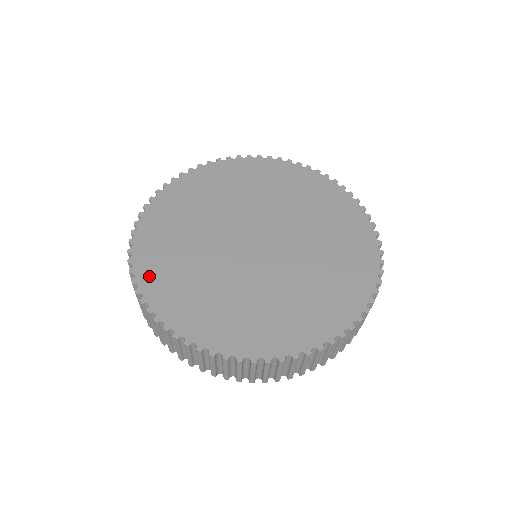
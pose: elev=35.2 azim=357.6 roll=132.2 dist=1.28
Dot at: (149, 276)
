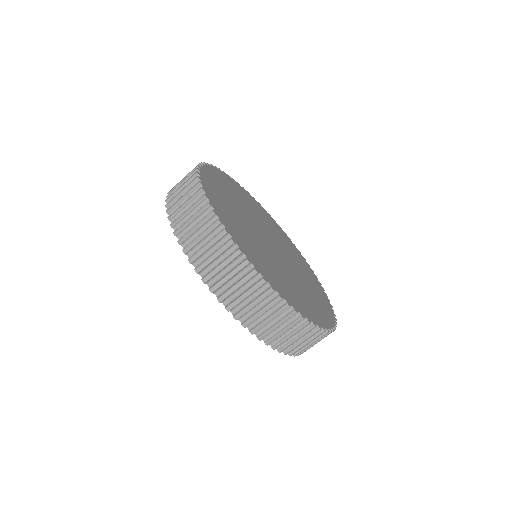
Dot at: (215, 202)
